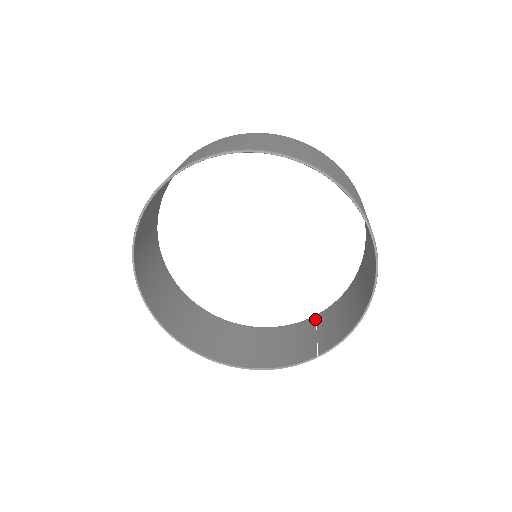
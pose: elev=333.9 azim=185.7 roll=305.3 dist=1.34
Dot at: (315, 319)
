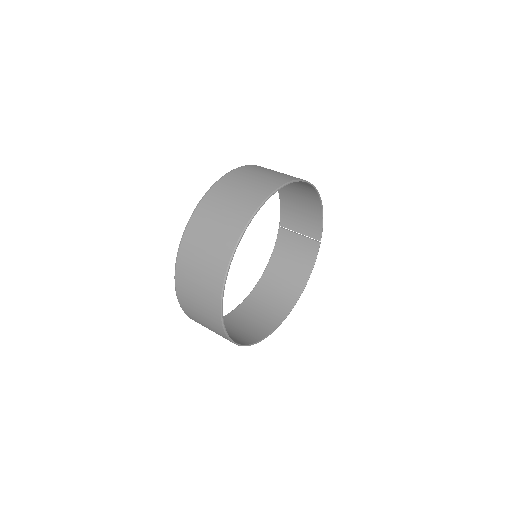
Dot at: (283, 228)
